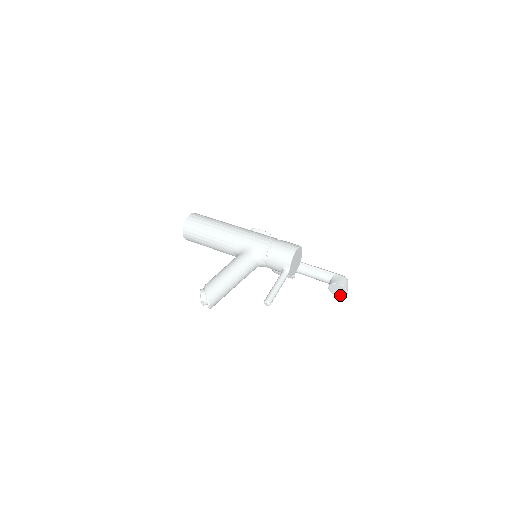
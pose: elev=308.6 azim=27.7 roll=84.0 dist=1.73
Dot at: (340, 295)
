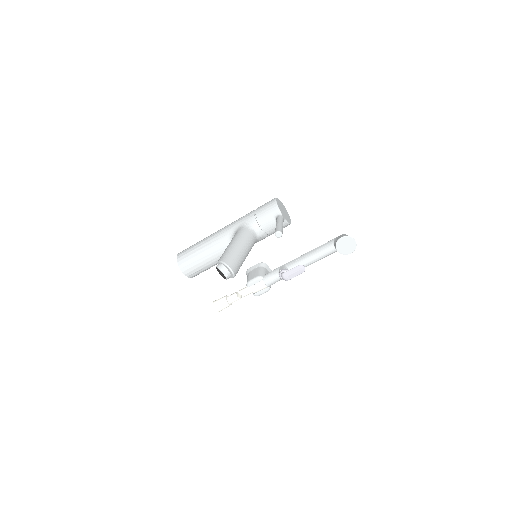
Dot at: (351, 249)
